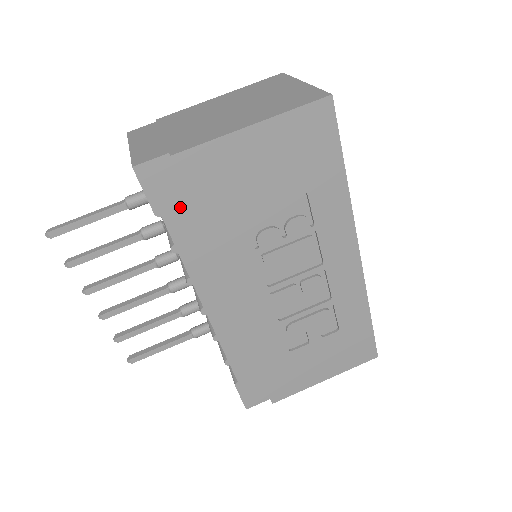
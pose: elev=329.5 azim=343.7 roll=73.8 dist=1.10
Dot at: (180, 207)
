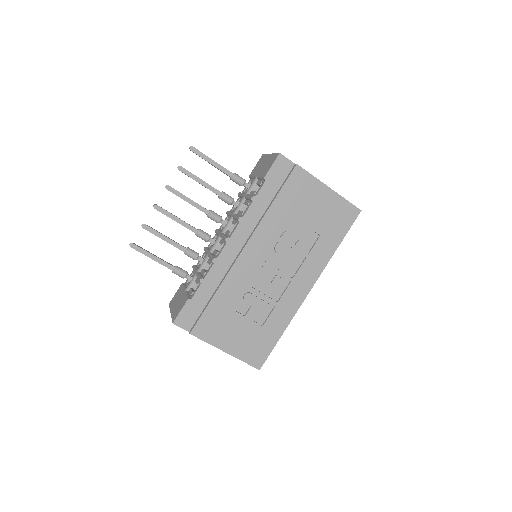
Dot at: (275, 186)
